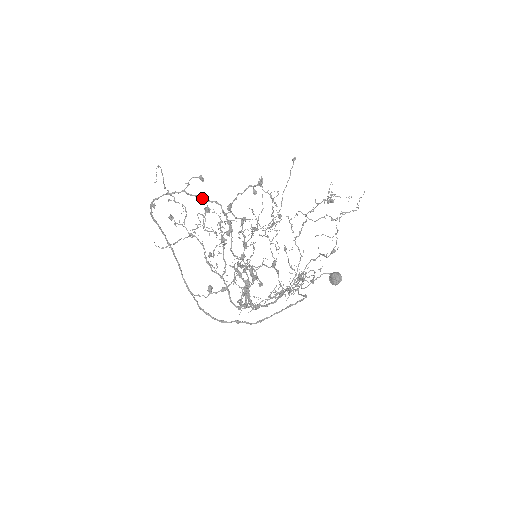
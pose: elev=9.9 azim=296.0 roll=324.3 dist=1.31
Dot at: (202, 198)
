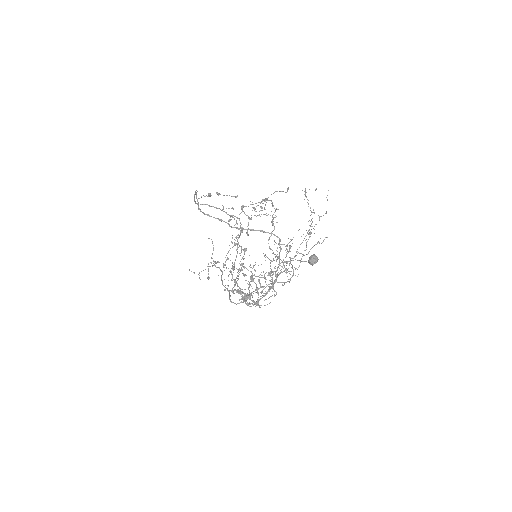
Dot at: (229, 215)
